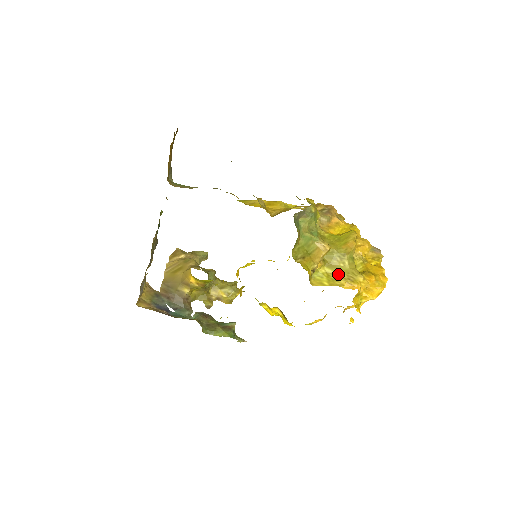
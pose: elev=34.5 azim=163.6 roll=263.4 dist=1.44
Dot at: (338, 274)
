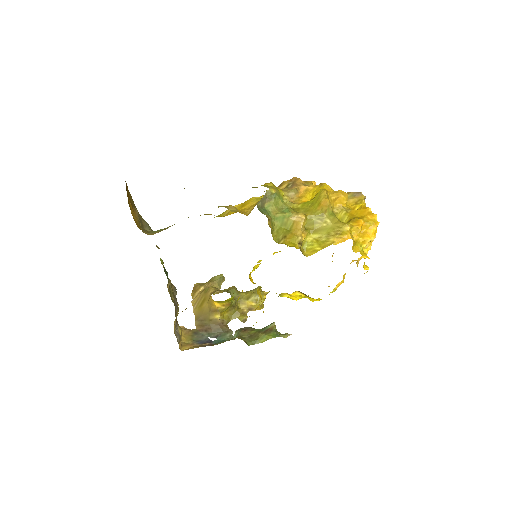
Dot at: (325, 235)
